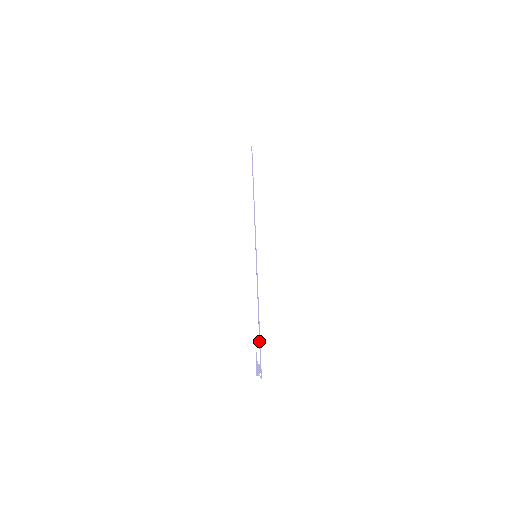
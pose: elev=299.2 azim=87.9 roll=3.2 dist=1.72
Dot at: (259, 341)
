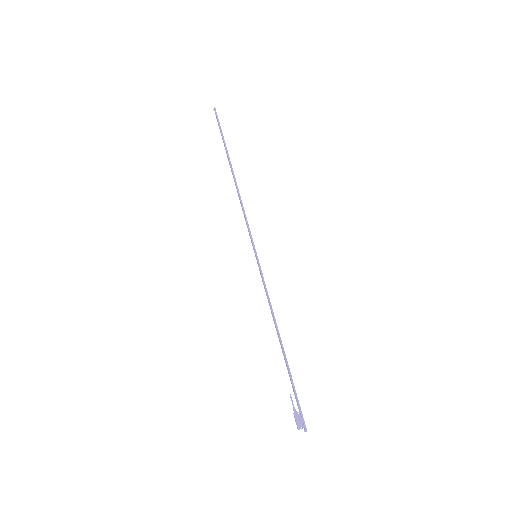
Dot at: (290, 378)
